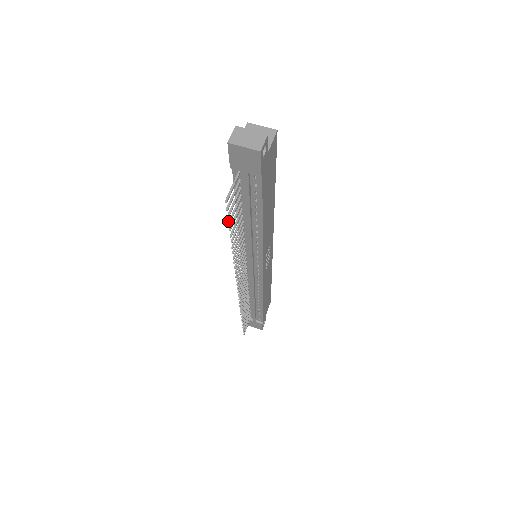
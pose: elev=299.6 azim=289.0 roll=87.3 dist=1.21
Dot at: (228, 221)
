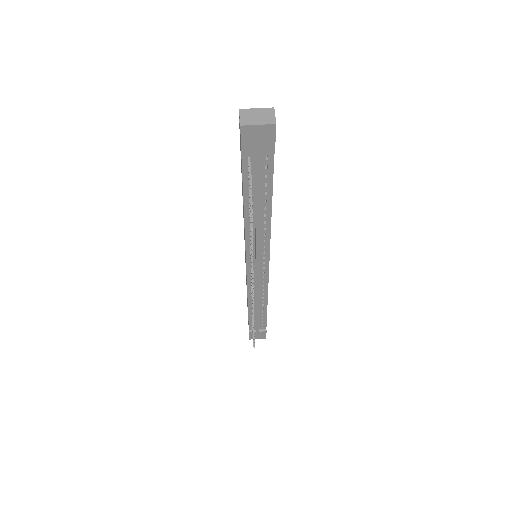
Dot at: occluded
